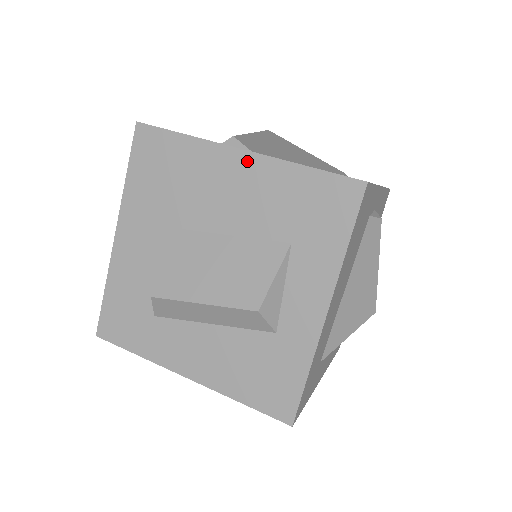
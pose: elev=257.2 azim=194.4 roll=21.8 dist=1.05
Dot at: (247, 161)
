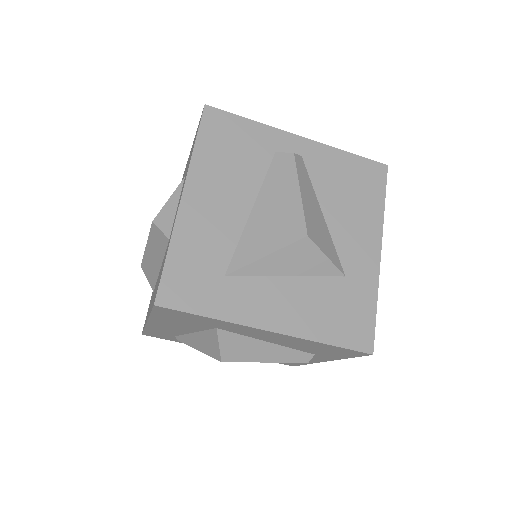
Dot at: occluded
